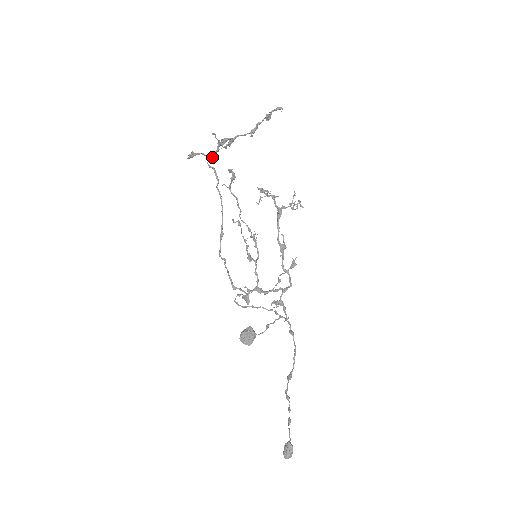
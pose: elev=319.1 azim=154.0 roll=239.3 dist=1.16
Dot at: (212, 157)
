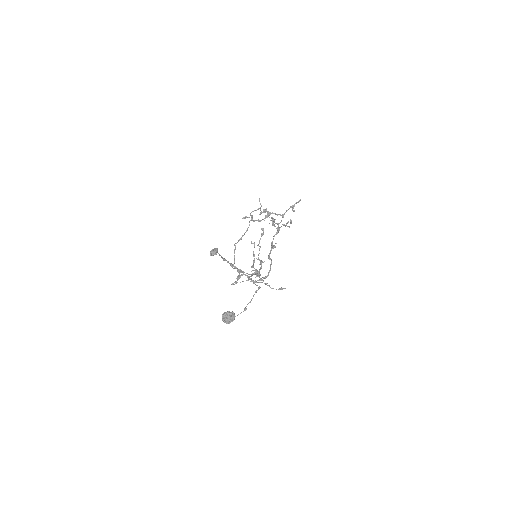
Dot at: occluded
